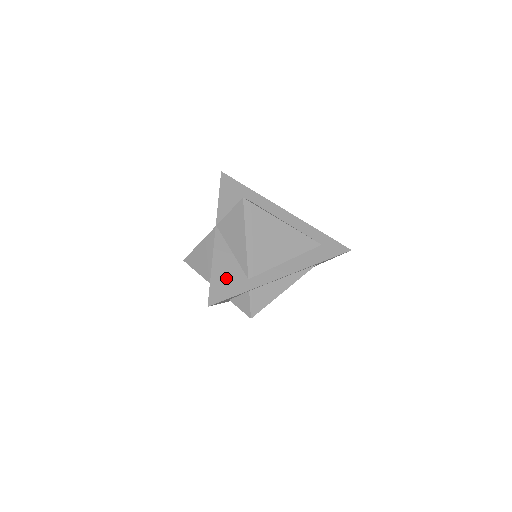
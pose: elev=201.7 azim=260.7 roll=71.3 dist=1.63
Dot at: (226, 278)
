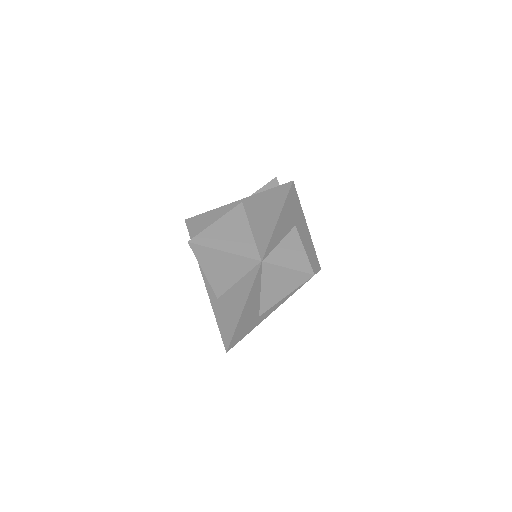
Dot at: (247, 320)
